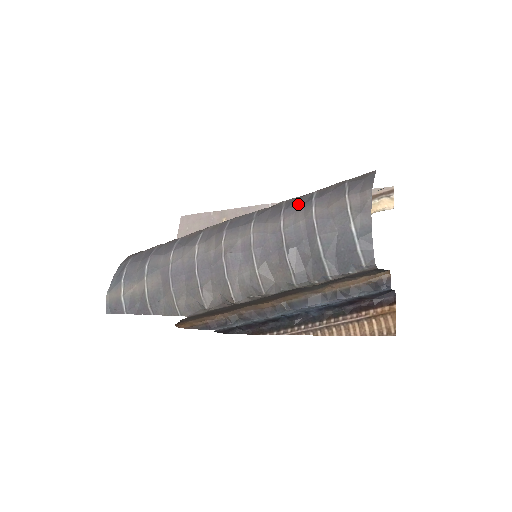
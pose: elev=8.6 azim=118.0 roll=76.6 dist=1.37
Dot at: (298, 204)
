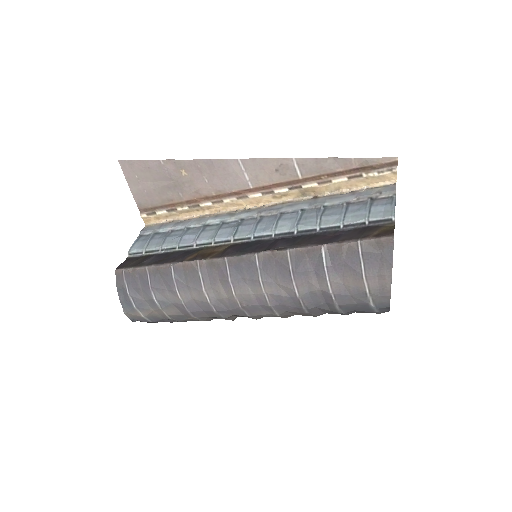
Dot at: (307, 267)
